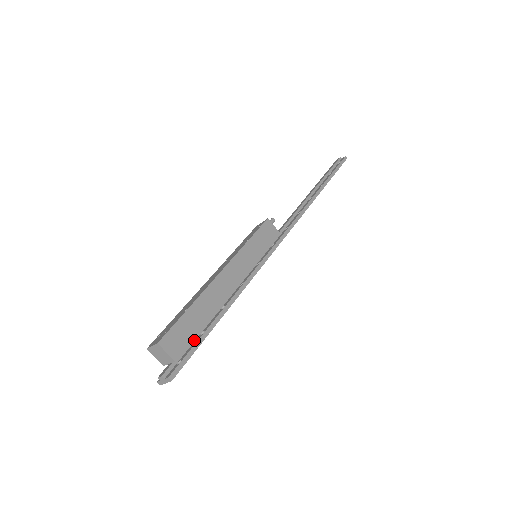
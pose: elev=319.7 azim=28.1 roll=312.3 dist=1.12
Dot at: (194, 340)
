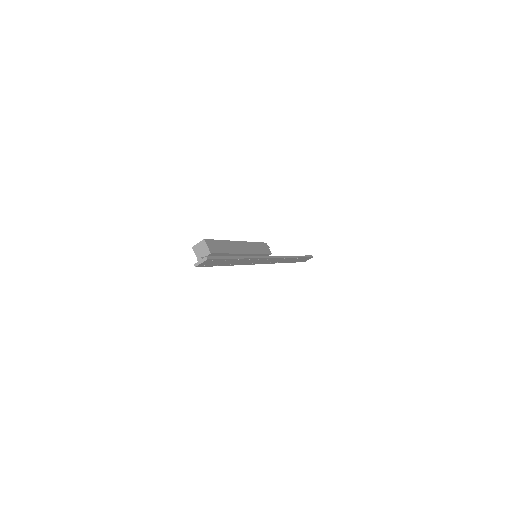
Dot at: occluded
